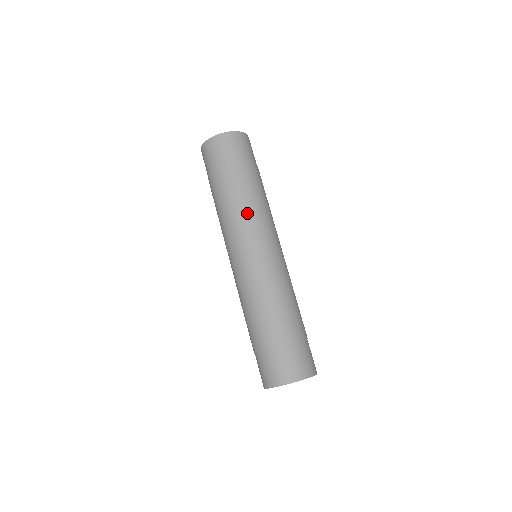
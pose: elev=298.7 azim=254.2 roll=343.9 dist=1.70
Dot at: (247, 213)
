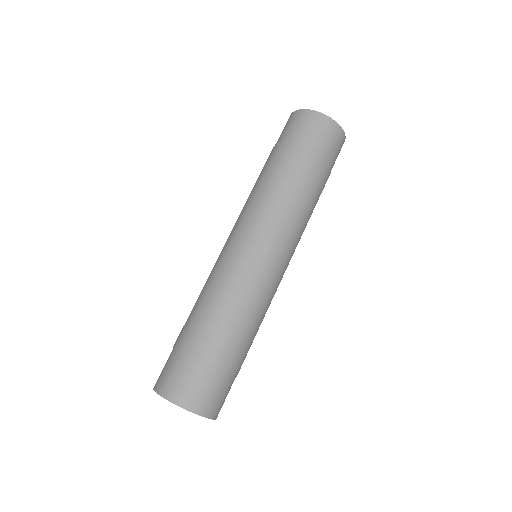
Dot at: (267, 201)
